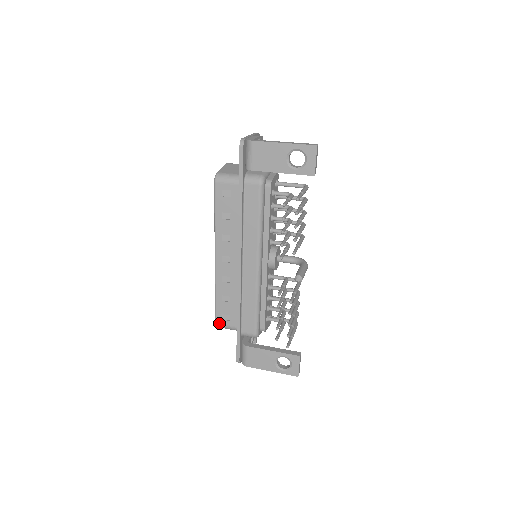
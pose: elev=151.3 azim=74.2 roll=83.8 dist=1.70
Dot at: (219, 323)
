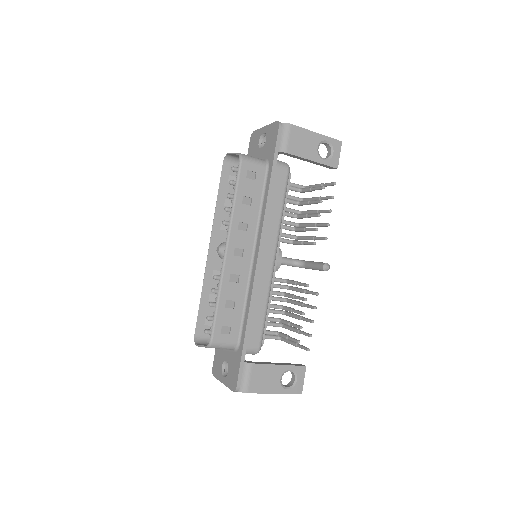
Dot at: (216, 339)
